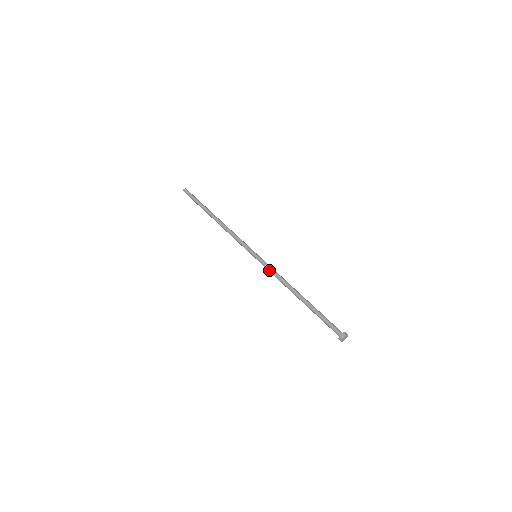
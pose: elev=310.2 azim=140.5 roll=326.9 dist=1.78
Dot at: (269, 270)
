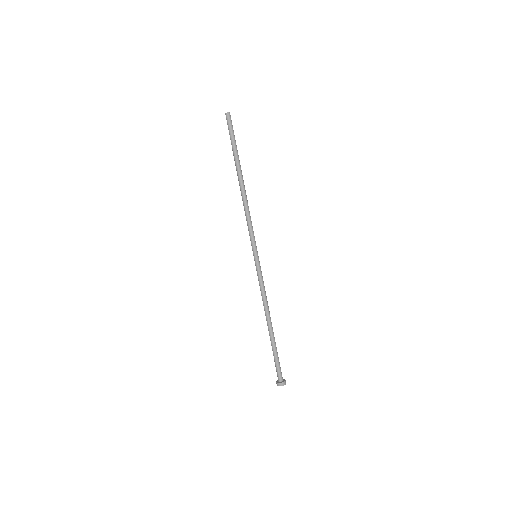
Dot at: occluded
